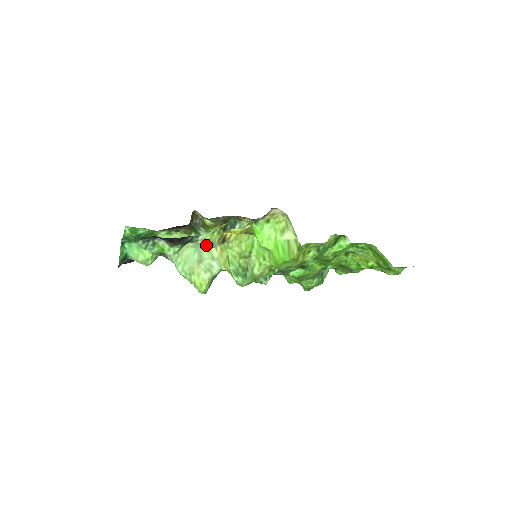
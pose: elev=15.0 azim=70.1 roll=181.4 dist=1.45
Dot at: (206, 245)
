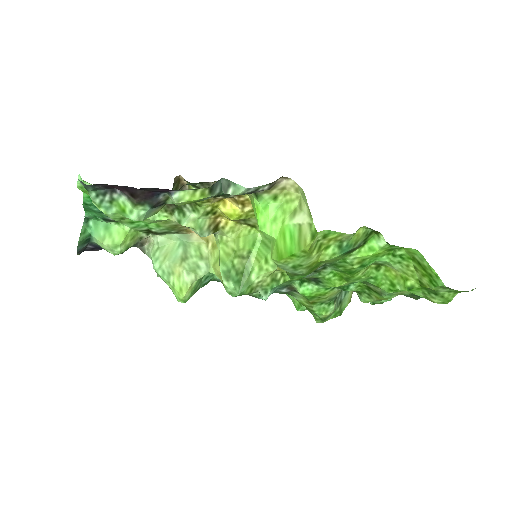
Dot at: (195, 239)
